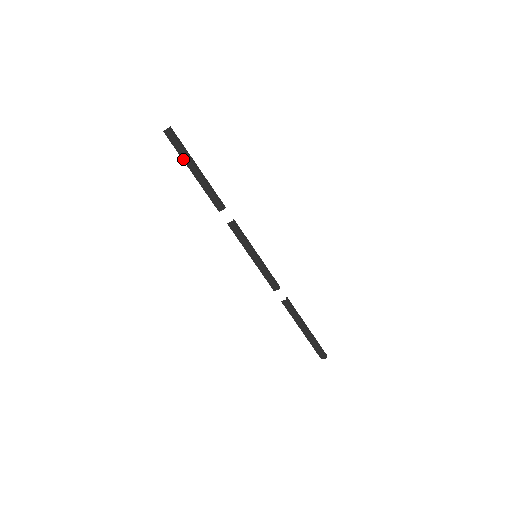
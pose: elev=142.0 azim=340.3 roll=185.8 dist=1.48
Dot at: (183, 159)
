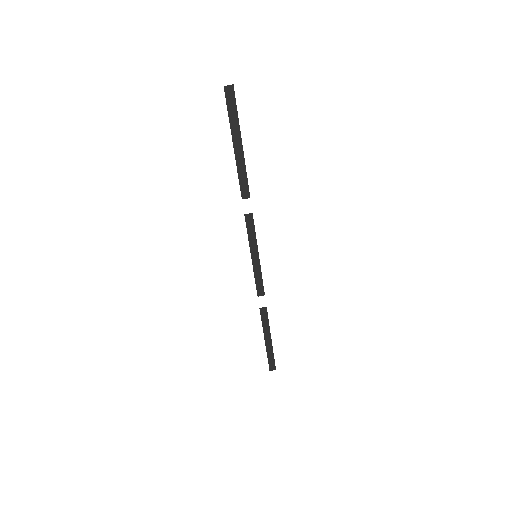
Dot at: (231, 127)
